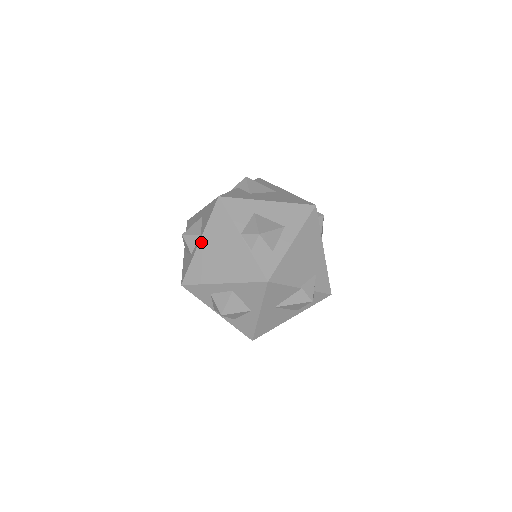
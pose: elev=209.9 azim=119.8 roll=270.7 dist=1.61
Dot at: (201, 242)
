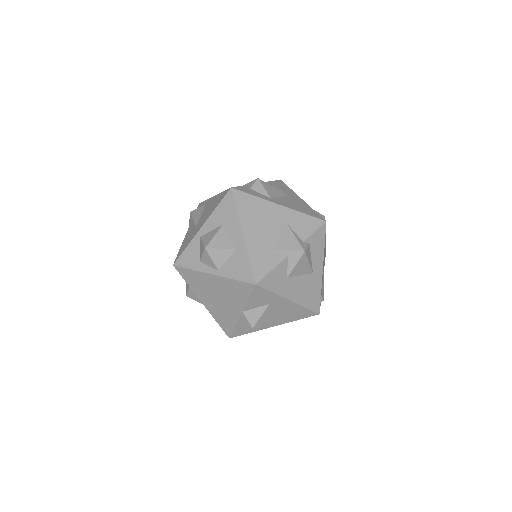
Dot at: (213, 276)
